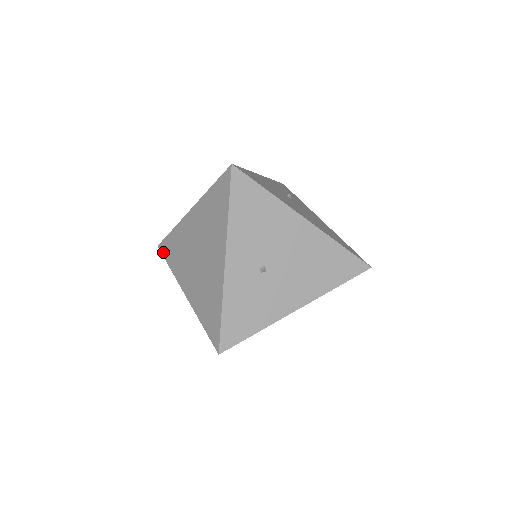
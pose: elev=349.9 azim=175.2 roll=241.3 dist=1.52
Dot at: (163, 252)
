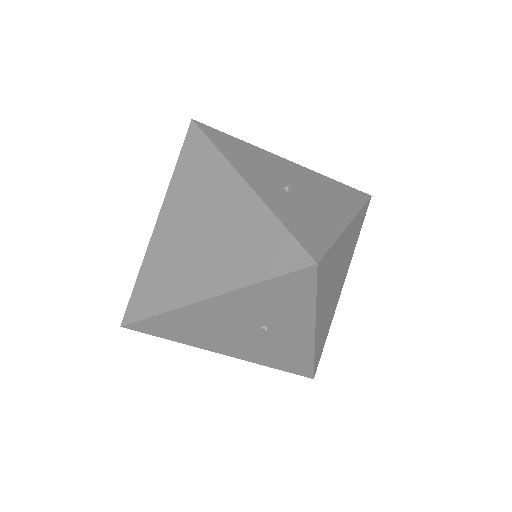
Dot at: (135, 316)
